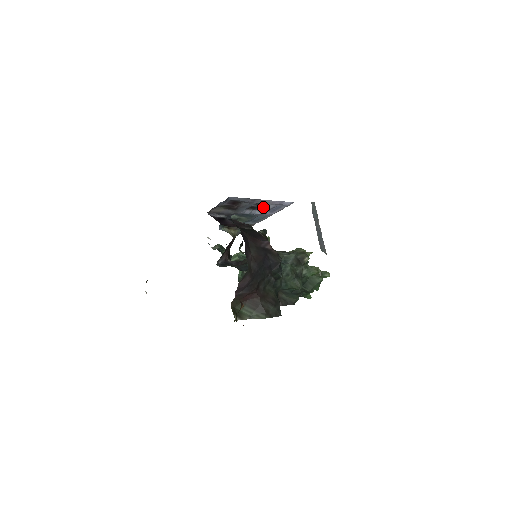
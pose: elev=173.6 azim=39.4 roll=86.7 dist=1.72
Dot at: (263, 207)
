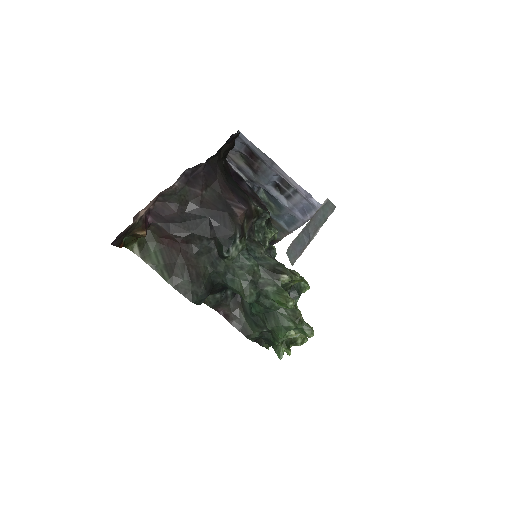
Dot at: (291, 195)
